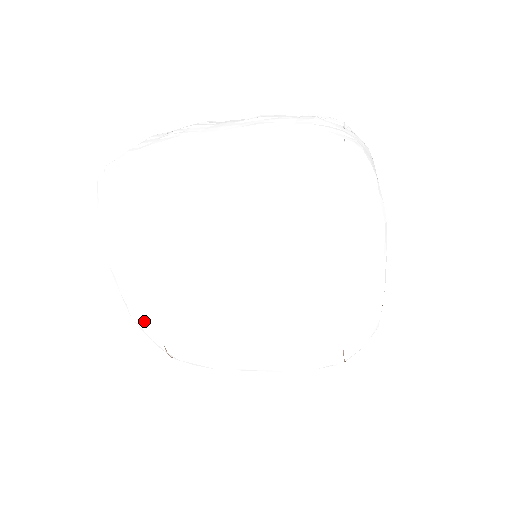
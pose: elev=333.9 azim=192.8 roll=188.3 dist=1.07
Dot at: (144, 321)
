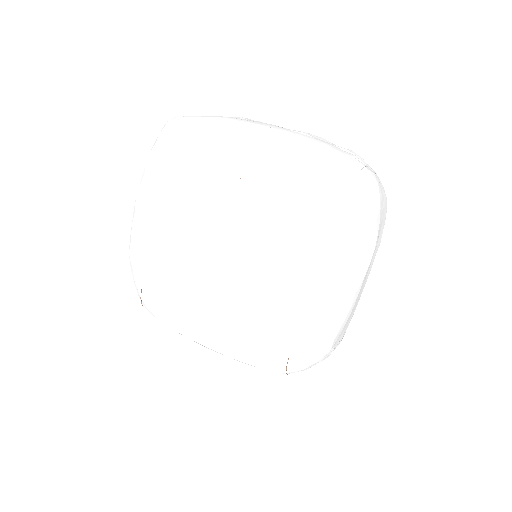
Dot at: (137, 259)
